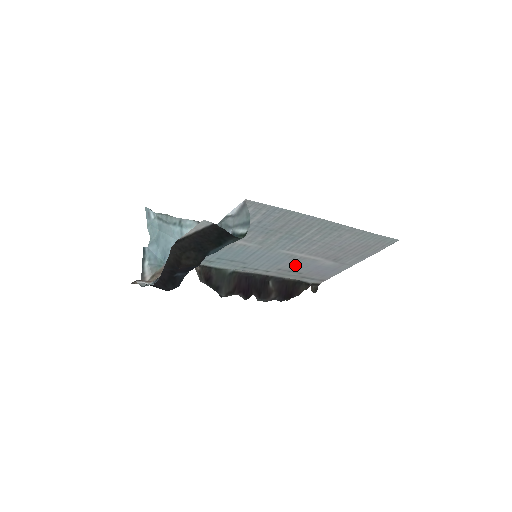
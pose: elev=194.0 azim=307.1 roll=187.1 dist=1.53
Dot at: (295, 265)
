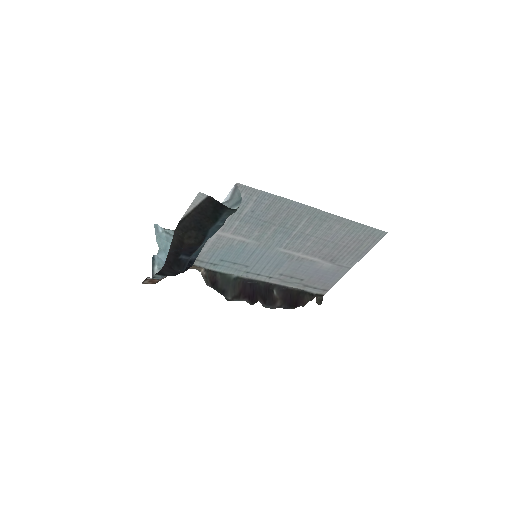
Dot at: (295, 269)
